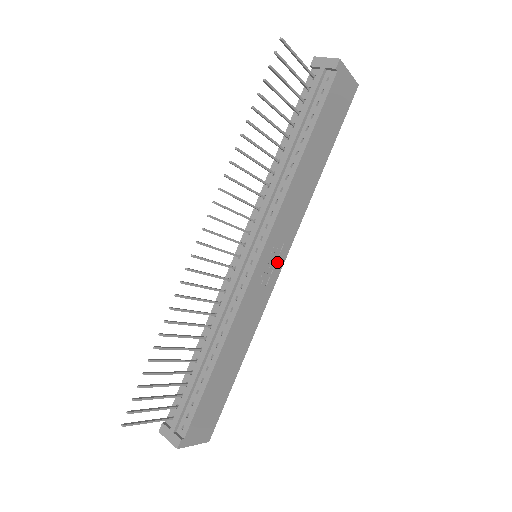
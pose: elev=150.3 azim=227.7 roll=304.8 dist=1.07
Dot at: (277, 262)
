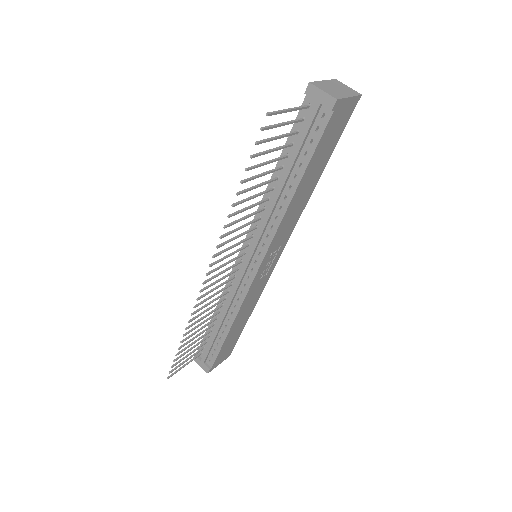
Dot at: (275, 258)
